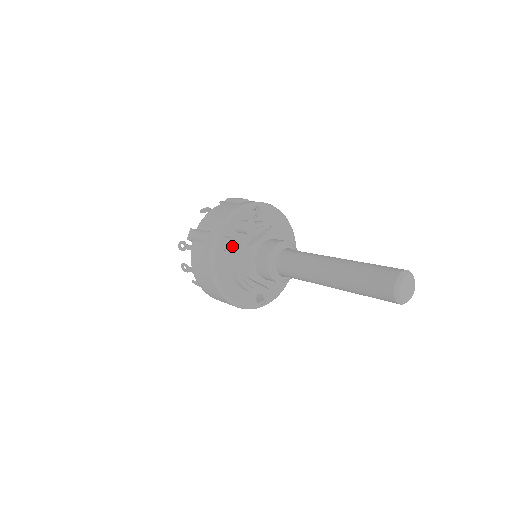
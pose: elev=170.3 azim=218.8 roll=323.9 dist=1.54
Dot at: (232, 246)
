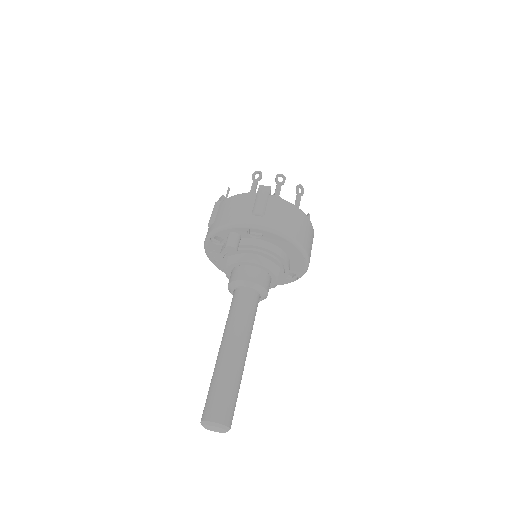
Dot at: (223, 246)
